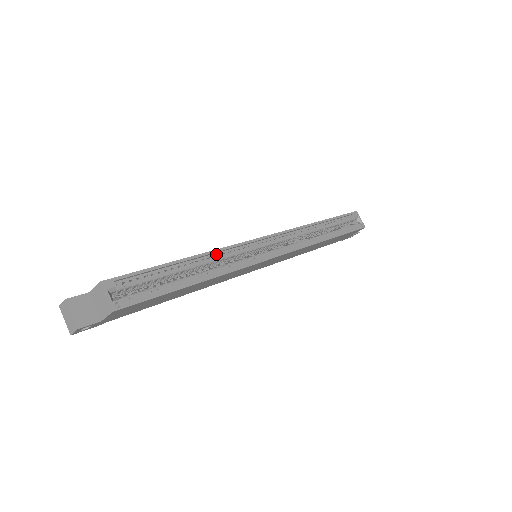
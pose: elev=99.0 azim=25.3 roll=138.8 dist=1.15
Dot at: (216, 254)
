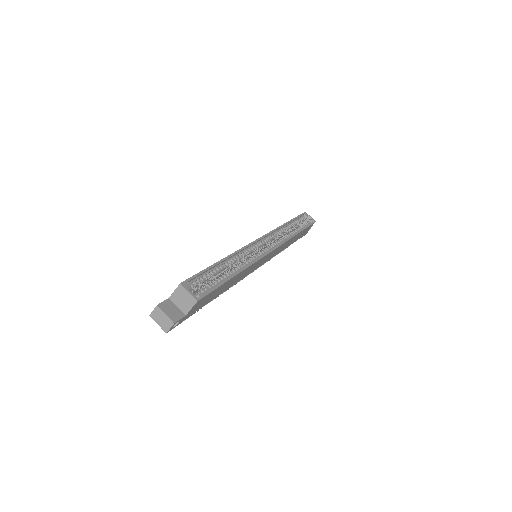
Dot at: (236, 255)
